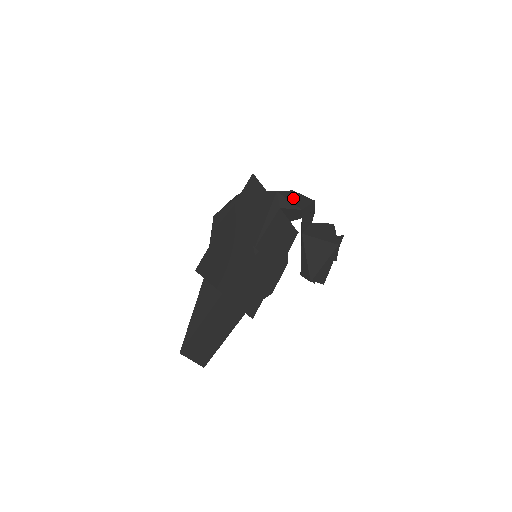
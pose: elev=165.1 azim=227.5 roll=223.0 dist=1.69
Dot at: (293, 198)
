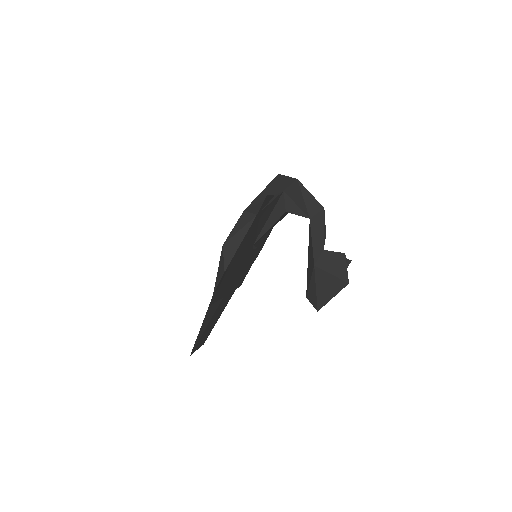
Dot at: (300, 197)
